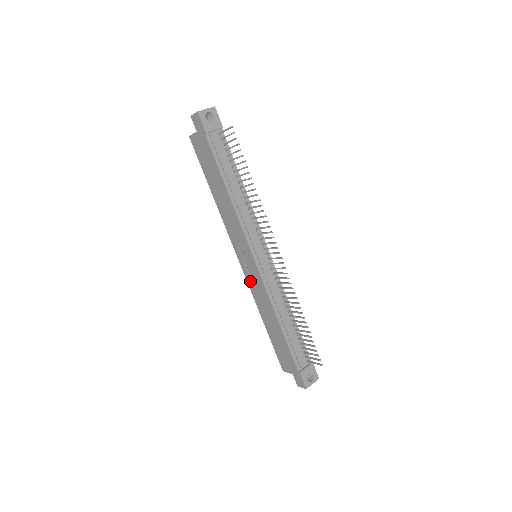
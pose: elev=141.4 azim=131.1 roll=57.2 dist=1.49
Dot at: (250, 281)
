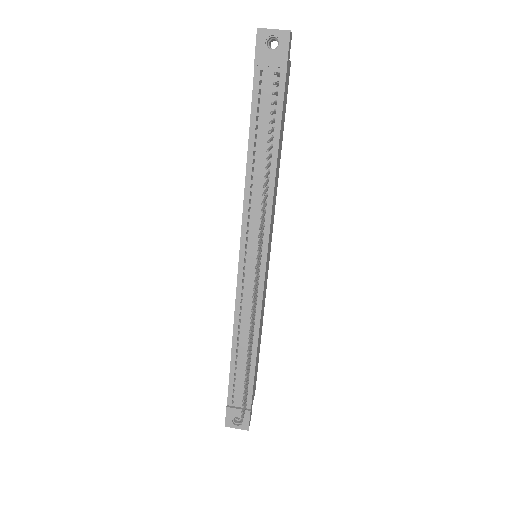
Dot at: occluded
